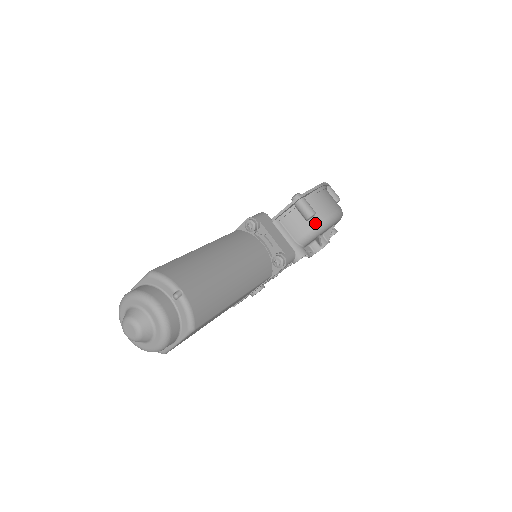
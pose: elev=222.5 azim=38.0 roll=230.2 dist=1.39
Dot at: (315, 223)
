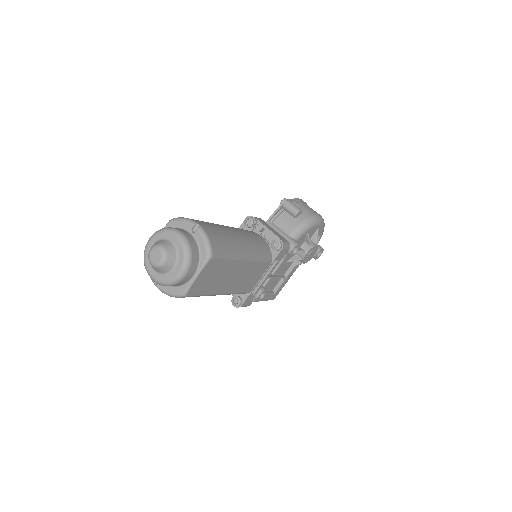
Dot at: (302, 219)
